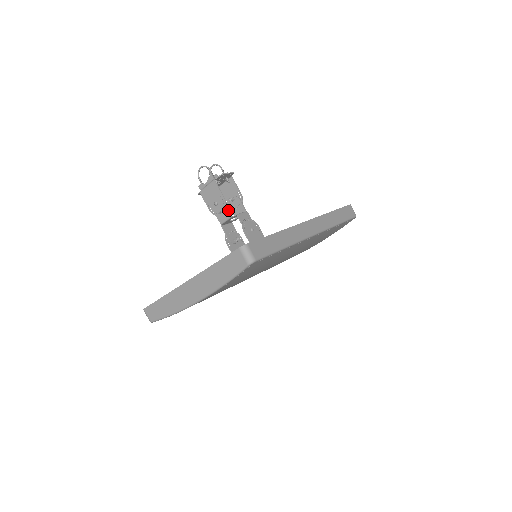
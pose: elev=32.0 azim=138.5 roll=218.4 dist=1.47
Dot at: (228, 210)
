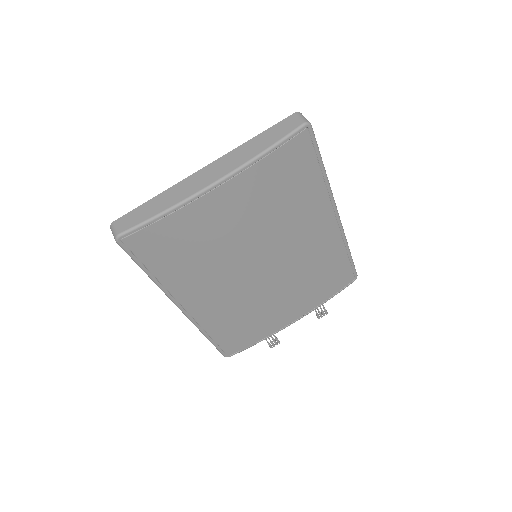
Dot at: occluded
